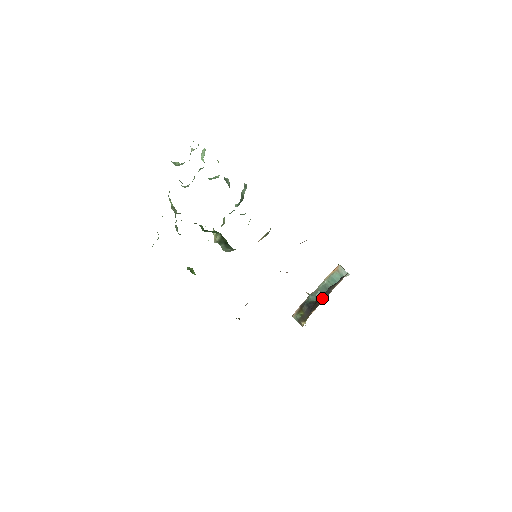
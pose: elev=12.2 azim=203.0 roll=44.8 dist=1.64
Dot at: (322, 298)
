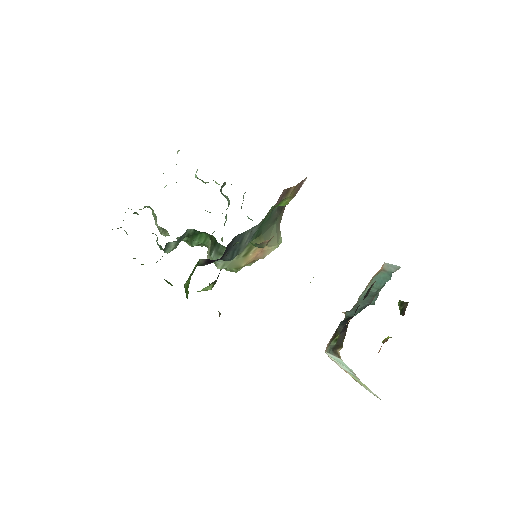
Dot at: occluded
